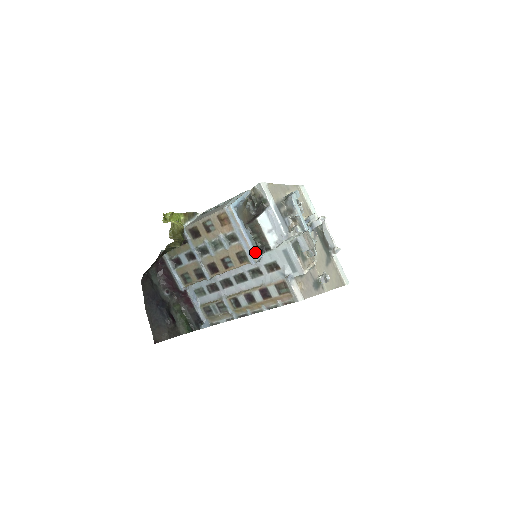
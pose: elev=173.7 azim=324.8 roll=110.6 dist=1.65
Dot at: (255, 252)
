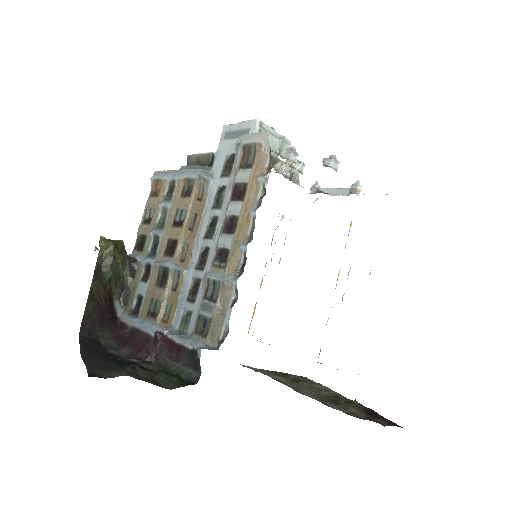
Dot at: occluded
